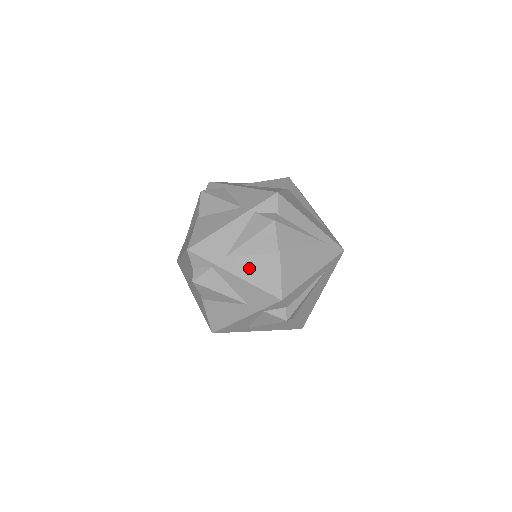
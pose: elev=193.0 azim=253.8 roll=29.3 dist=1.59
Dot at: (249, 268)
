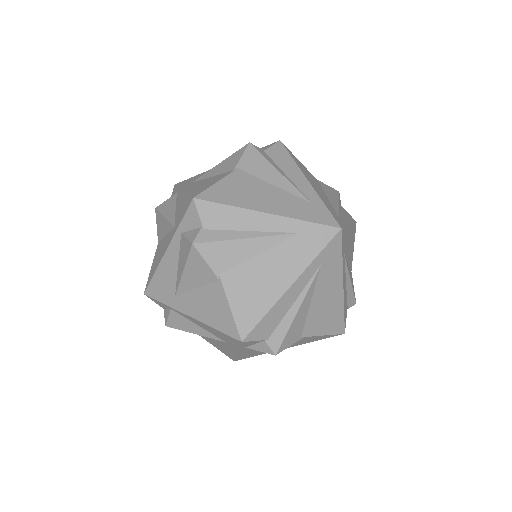
Dot at: (199, 184)
